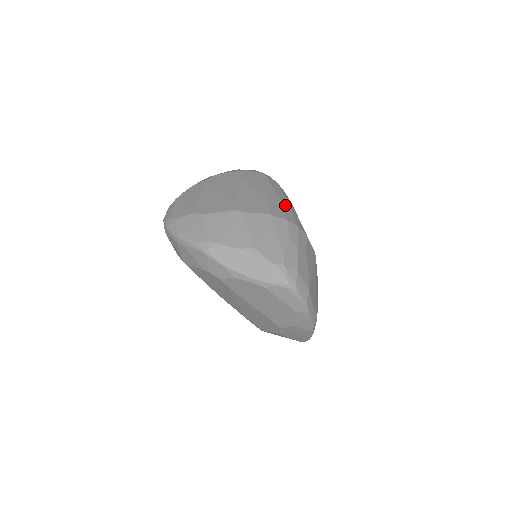
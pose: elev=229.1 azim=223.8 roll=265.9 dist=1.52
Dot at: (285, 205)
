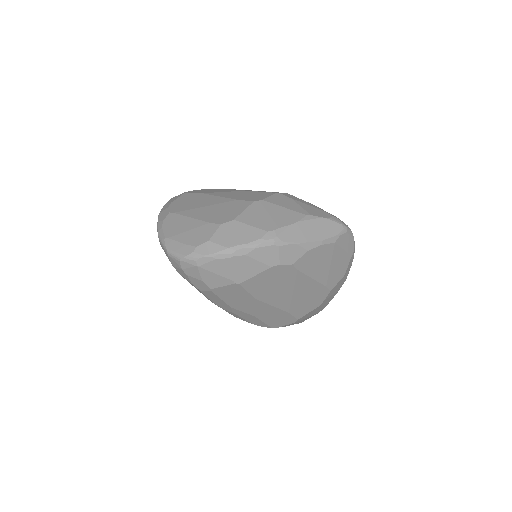
Dot at: occluded
